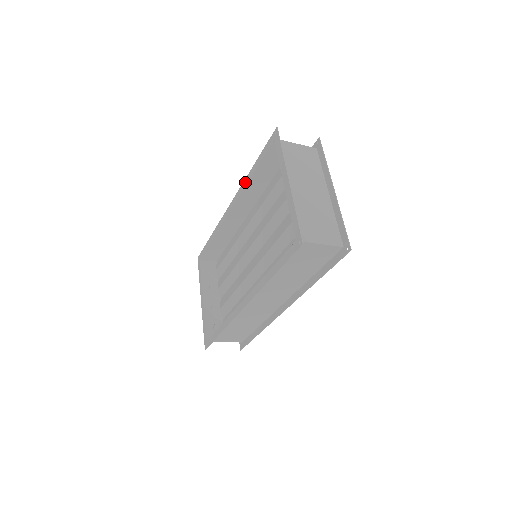
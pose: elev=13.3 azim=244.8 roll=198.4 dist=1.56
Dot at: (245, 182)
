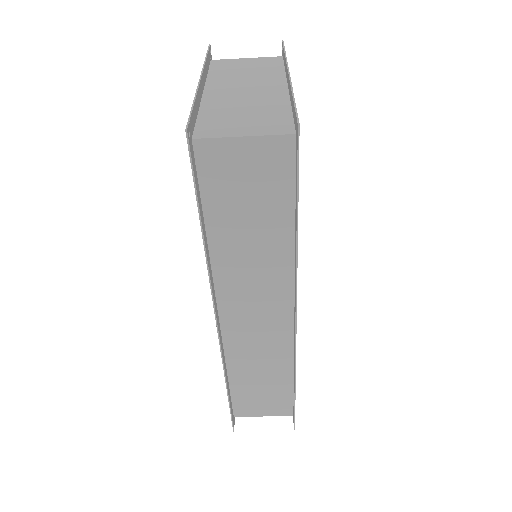
Dot at: occluded
